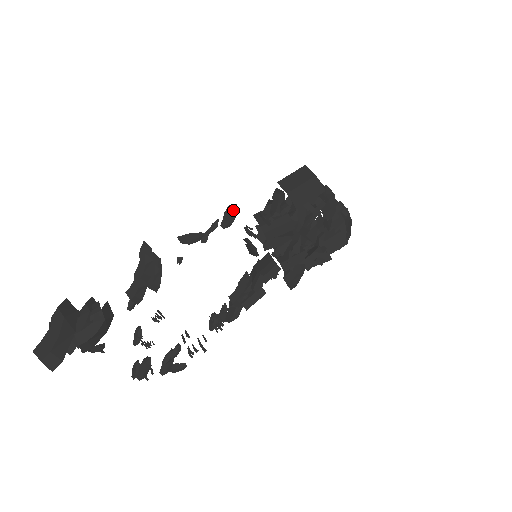
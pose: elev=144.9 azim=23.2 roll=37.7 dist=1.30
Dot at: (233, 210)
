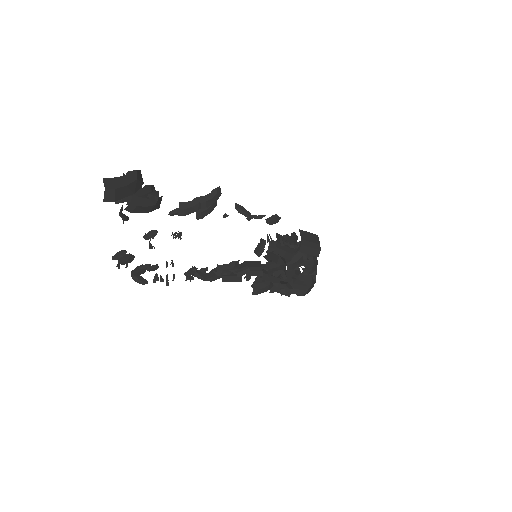
Dot at: (278, 218)
